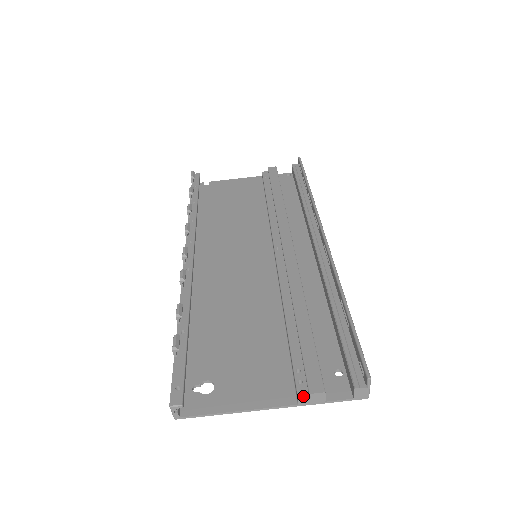
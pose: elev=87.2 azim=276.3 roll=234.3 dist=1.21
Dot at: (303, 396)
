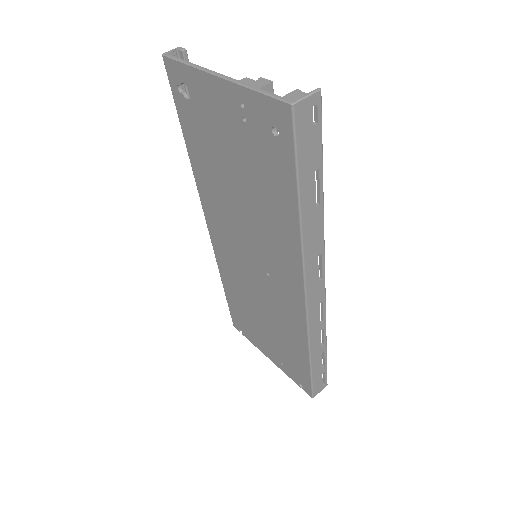
Dot at: (251, 82)
